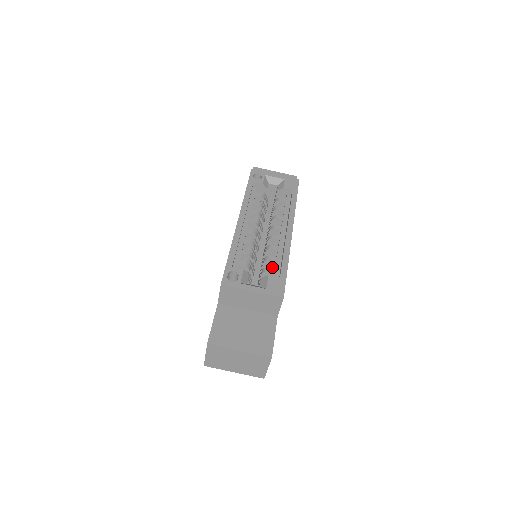
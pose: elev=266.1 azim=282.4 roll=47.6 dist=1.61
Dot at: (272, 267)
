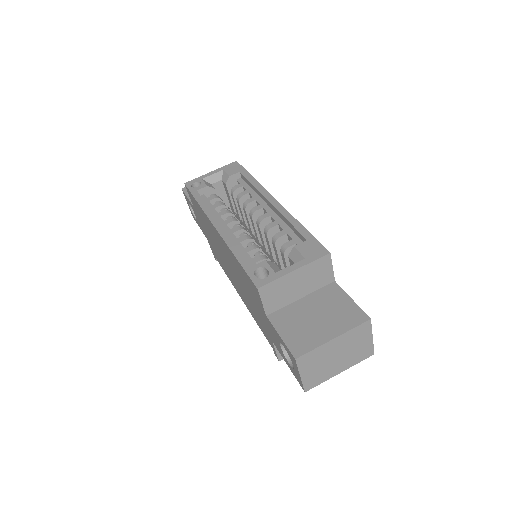
Dot at: occluded
